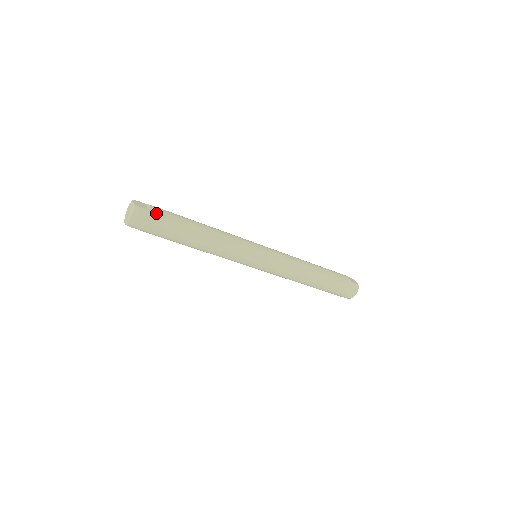
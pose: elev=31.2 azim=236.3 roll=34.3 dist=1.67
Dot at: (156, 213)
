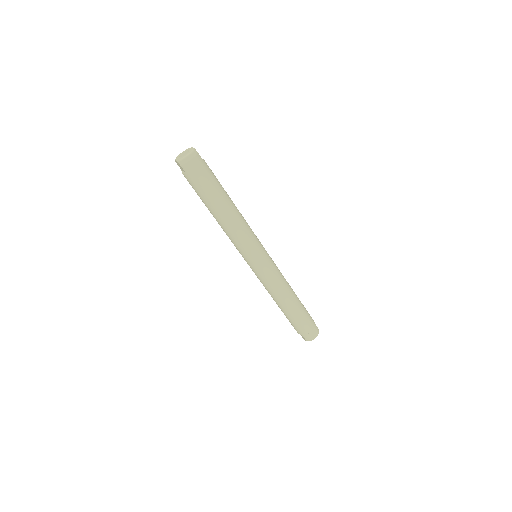
Dot at: (207, 166)
